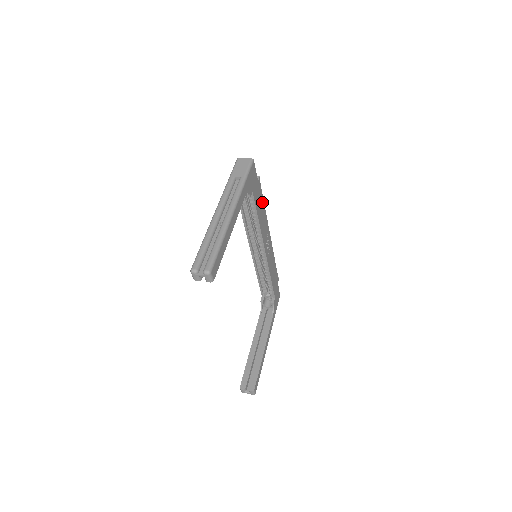
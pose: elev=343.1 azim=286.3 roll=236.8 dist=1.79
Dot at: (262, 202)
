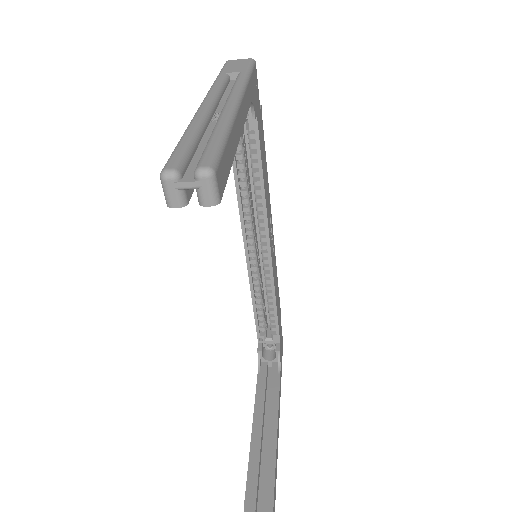
Dot at: (264, 156)
